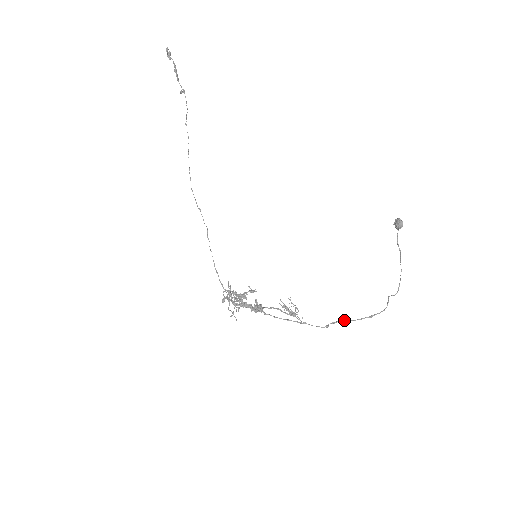
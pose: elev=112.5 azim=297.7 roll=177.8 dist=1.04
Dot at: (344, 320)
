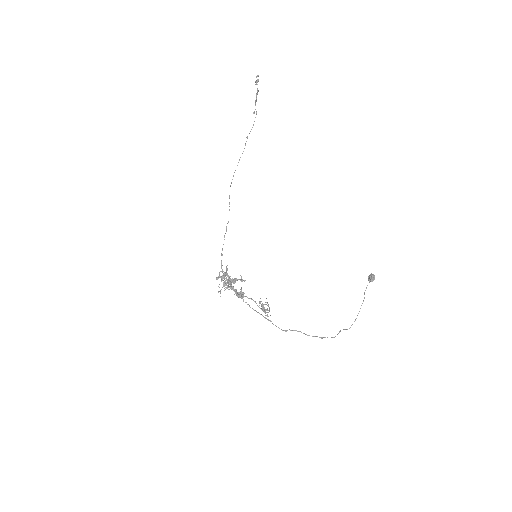
Dot at: occluded
